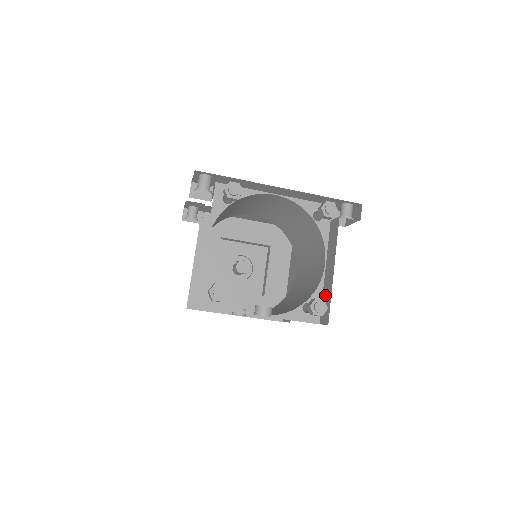
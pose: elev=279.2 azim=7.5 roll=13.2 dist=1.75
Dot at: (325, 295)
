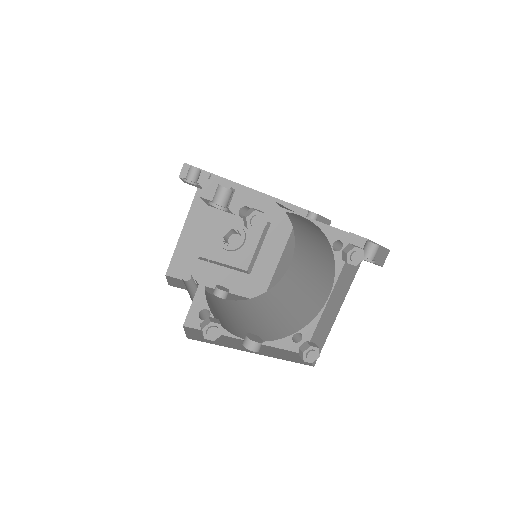
Dot at: (319, 331)
